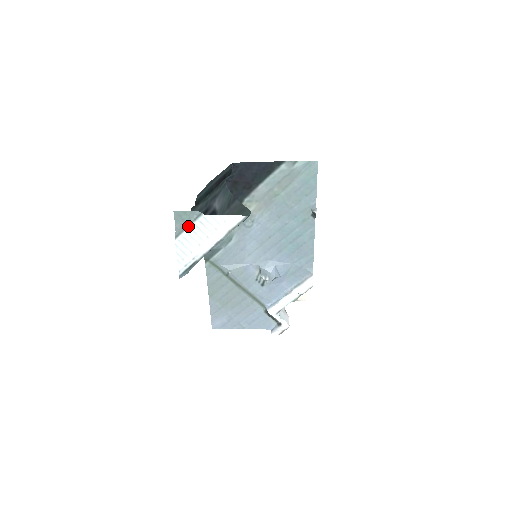
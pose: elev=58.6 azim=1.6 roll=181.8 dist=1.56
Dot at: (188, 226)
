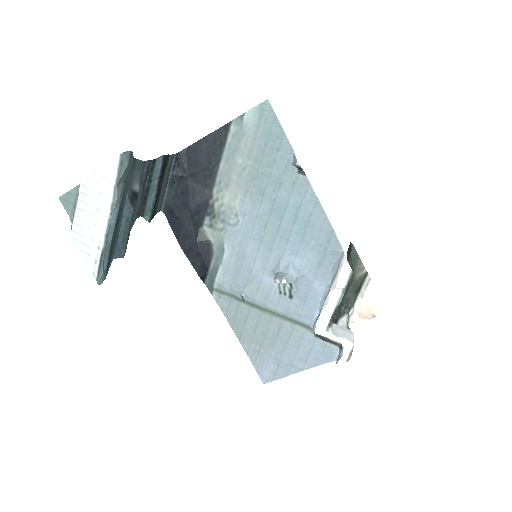
Dot at: (75, 207)
